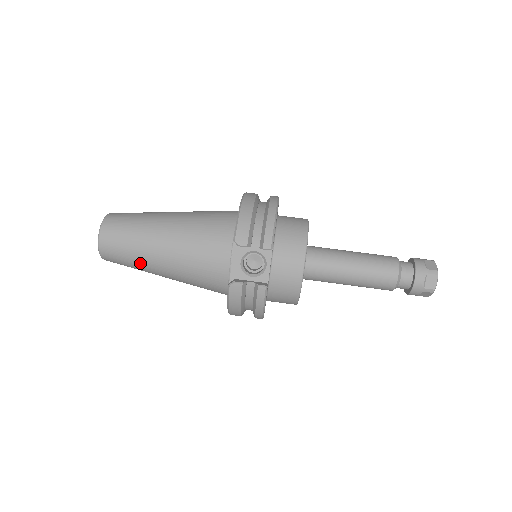
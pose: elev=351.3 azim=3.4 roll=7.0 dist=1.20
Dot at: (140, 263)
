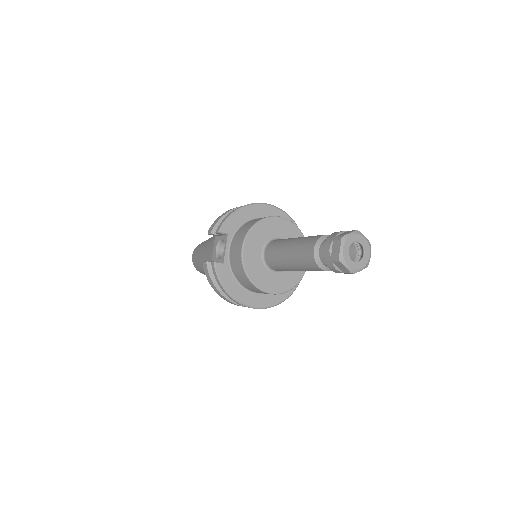
Dot at: (201, 267)
